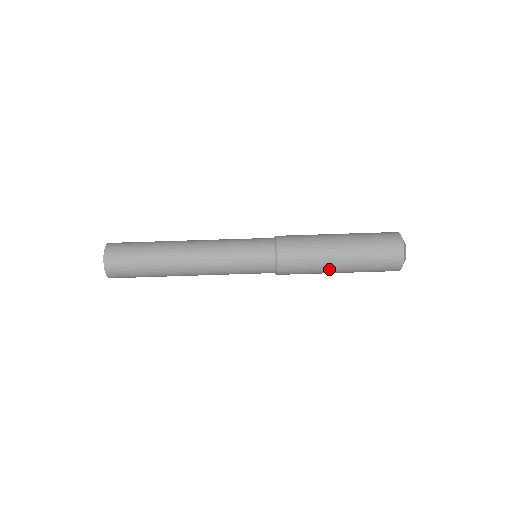
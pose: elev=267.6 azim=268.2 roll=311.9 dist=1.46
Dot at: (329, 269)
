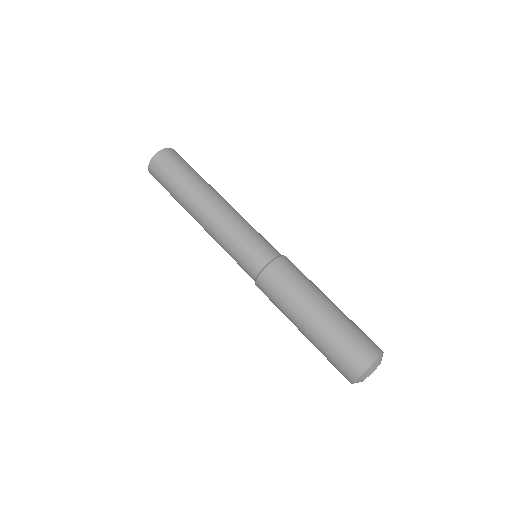
Dot at: occluded
